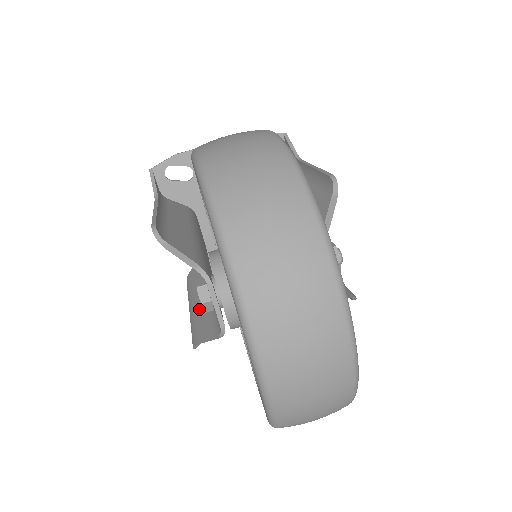
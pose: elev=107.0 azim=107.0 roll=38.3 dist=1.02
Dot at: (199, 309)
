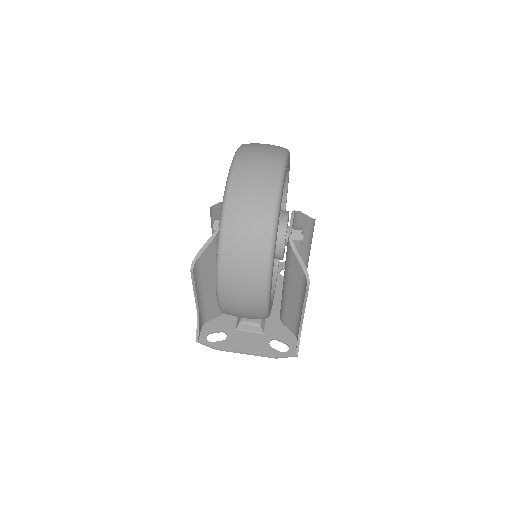
Dot at: (206, 276)
